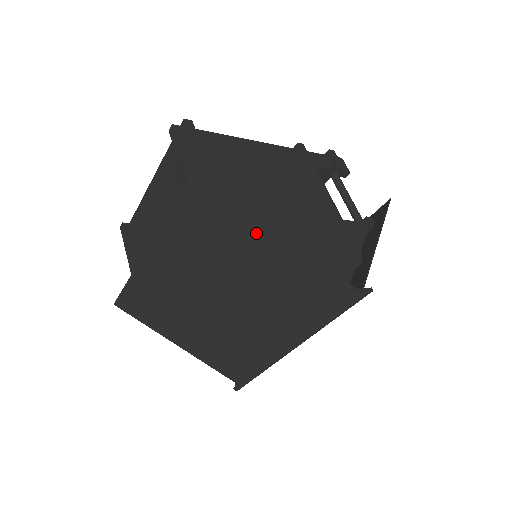
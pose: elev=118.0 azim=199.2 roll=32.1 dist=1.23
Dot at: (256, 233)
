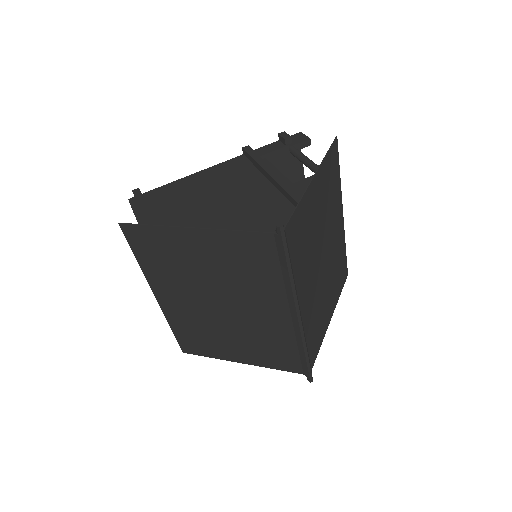
Dot at: (182, 238)
